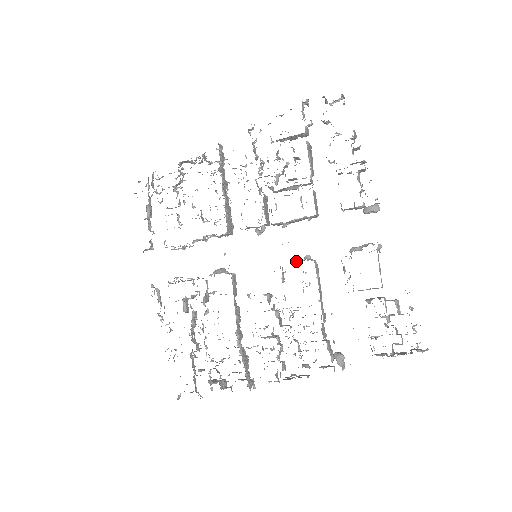
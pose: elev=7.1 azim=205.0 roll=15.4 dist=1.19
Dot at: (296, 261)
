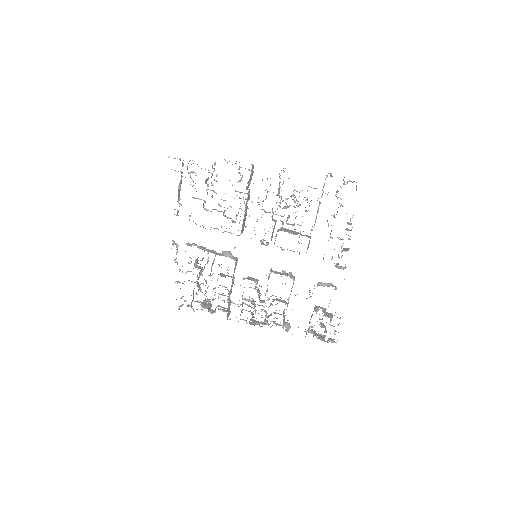
Dot at: (282, 274)
